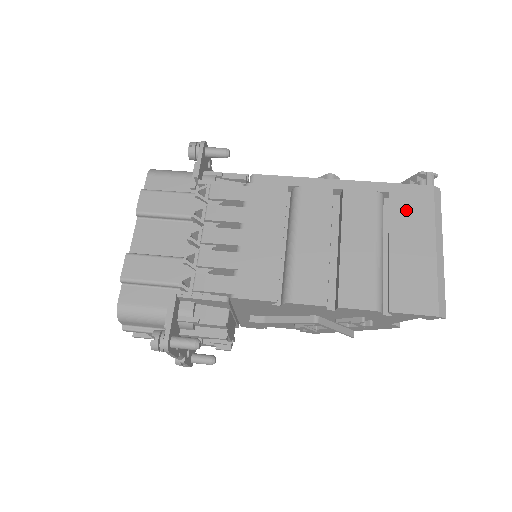
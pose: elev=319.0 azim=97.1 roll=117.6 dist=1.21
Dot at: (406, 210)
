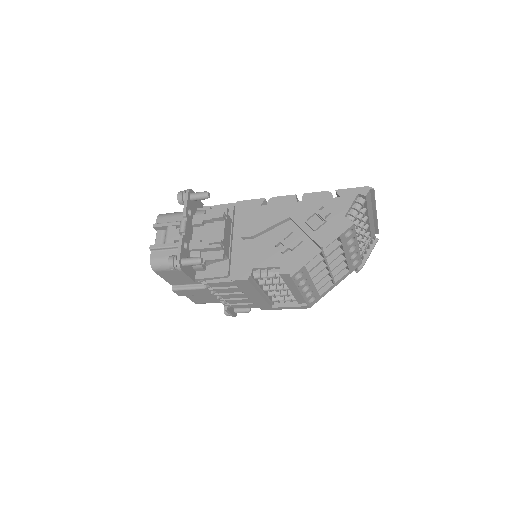
Dot at: occluded
